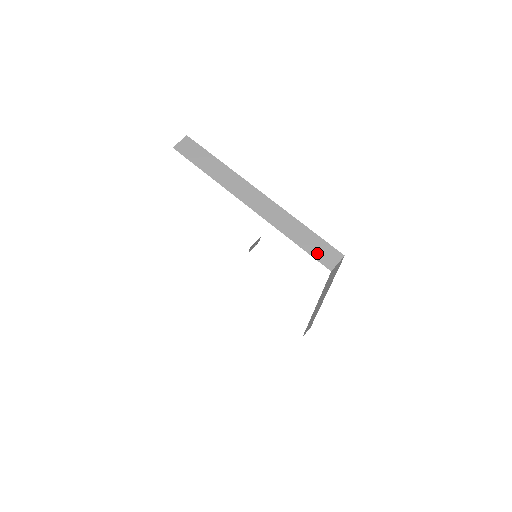
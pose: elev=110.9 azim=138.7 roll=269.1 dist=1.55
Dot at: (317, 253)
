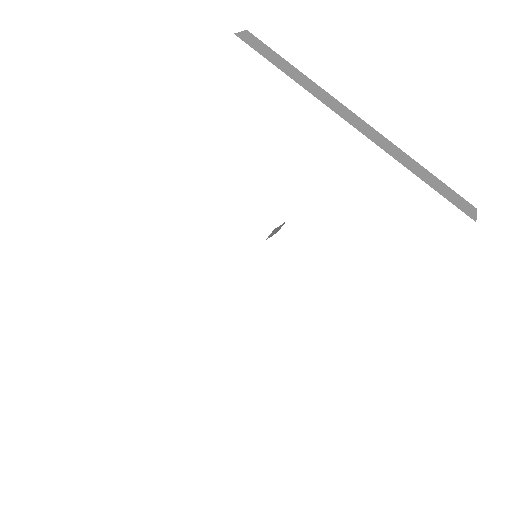
Dot at: (452, 199)
